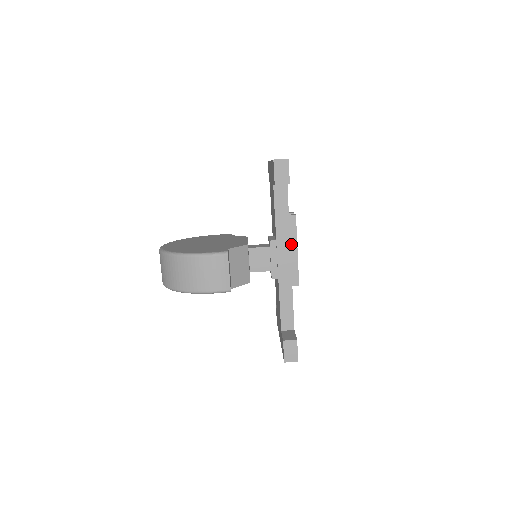
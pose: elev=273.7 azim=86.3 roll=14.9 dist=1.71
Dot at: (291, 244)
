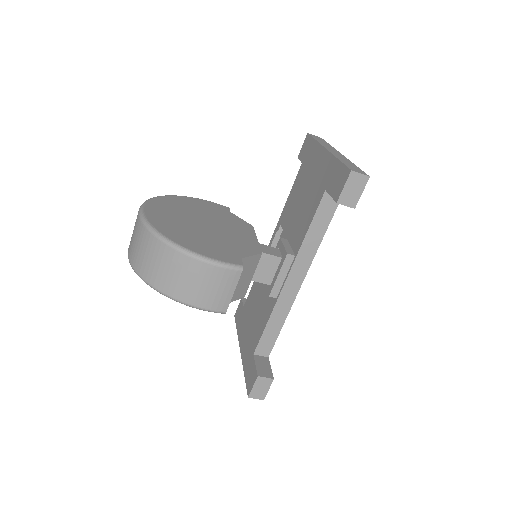
Dot at: occluded
